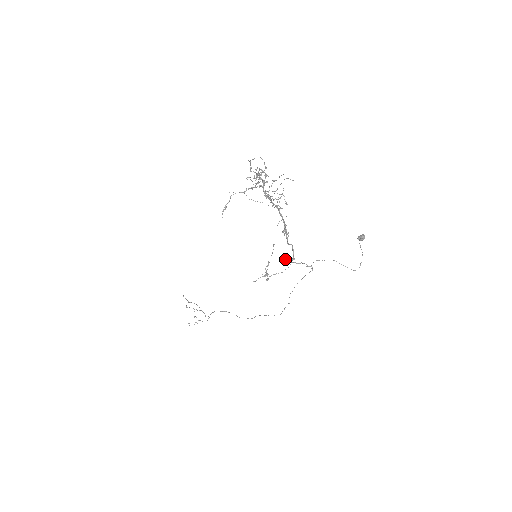
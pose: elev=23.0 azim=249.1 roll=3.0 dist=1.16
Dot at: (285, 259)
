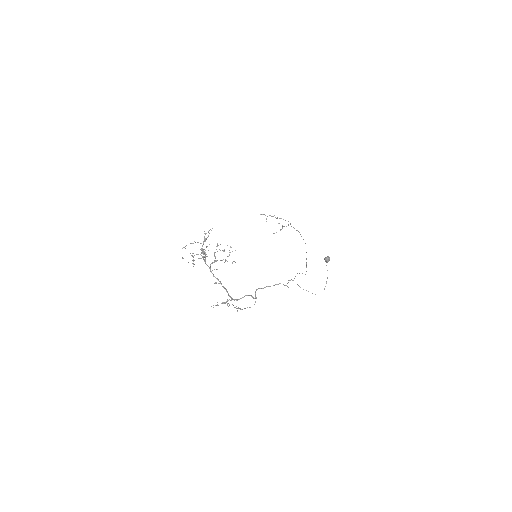
Dot at: (257, 289)
